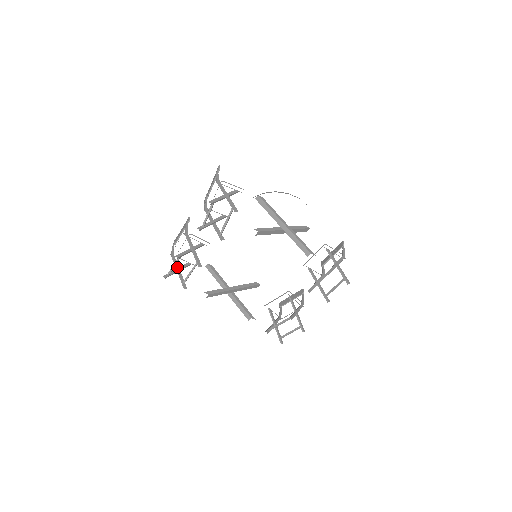
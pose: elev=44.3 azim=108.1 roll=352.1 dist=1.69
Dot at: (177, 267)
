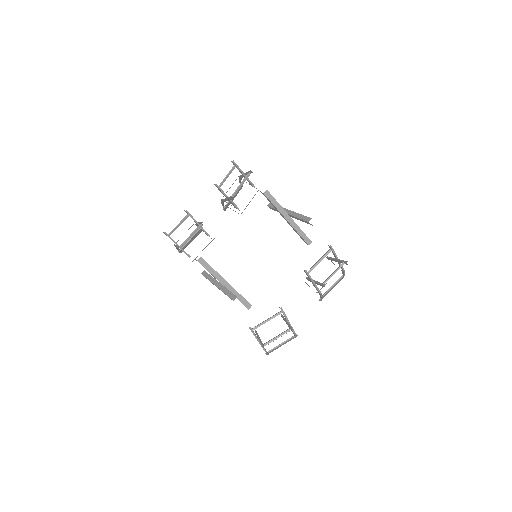
Dot at: occluded
